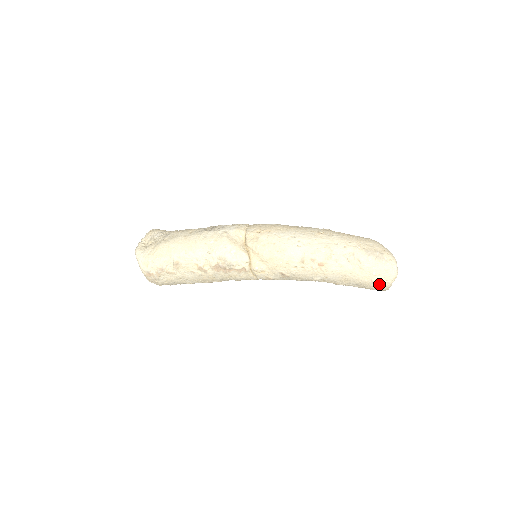
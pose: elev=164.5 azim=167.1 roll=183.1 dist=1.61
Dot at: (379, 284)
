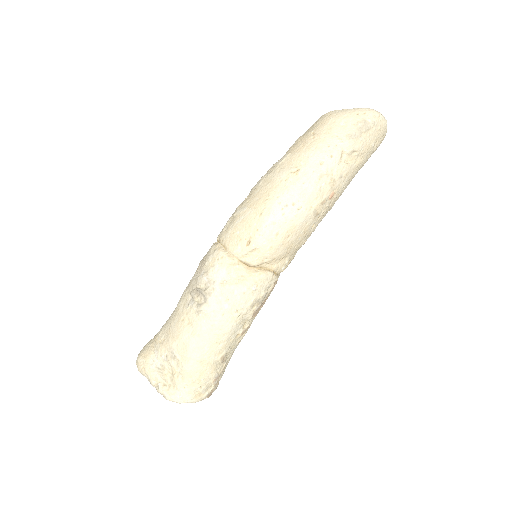
Dot at: occluded
